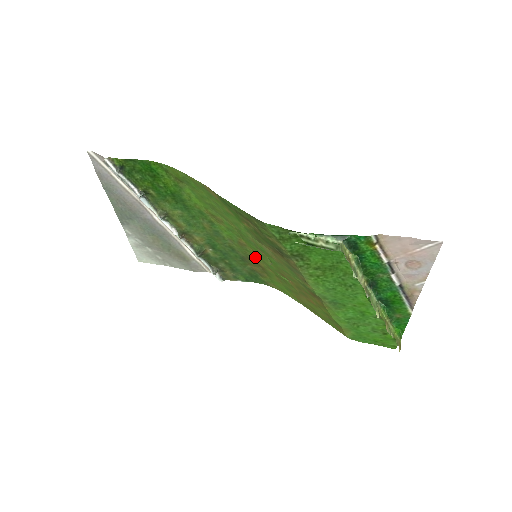
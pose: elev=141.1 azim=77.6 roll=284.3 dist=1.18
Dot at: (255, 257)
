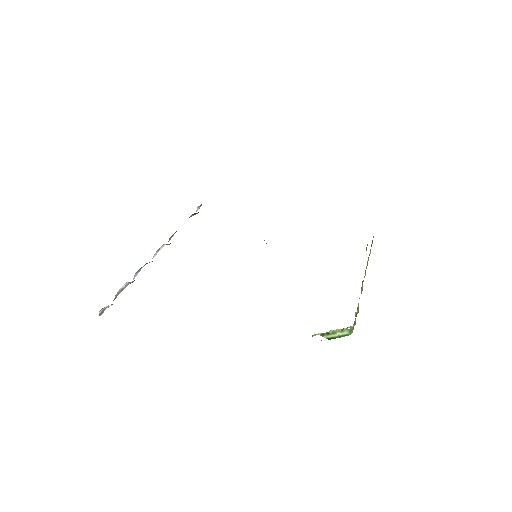
Dot at: occluded
